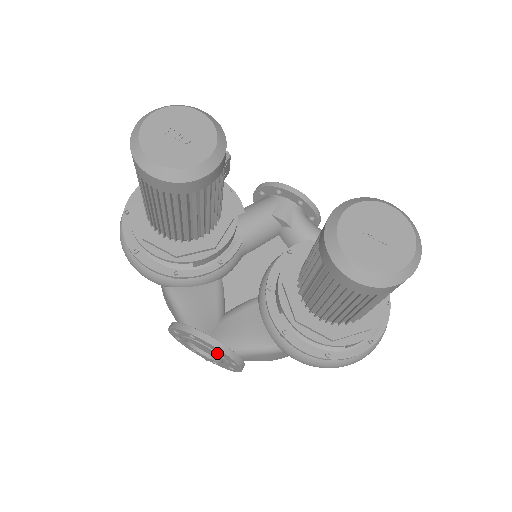
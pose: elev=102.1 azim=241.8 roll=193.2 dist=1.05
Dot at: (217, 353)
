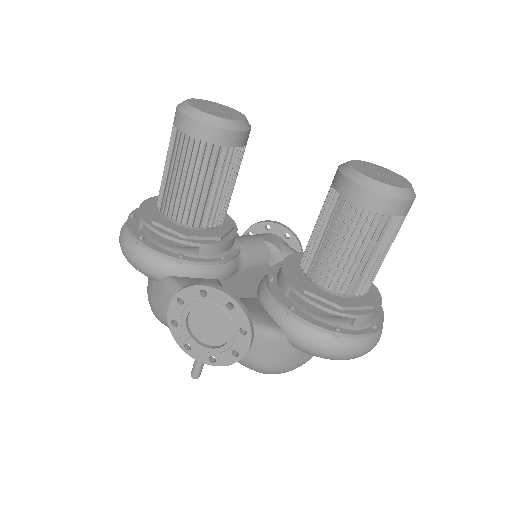
Dot at: (228, 314)
